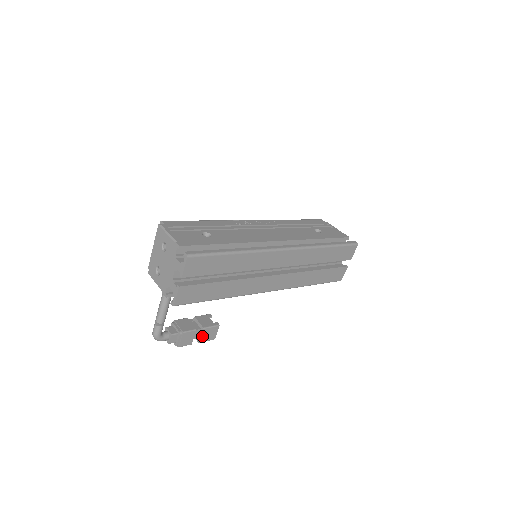
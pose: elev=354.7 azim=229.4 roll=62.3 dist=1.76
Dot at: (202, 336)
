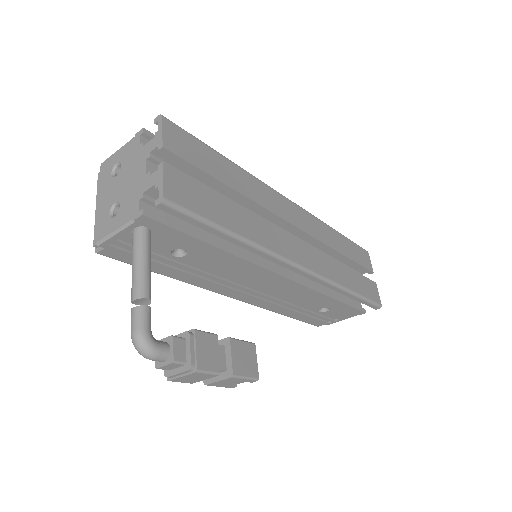
Dot at: (233, 359)
